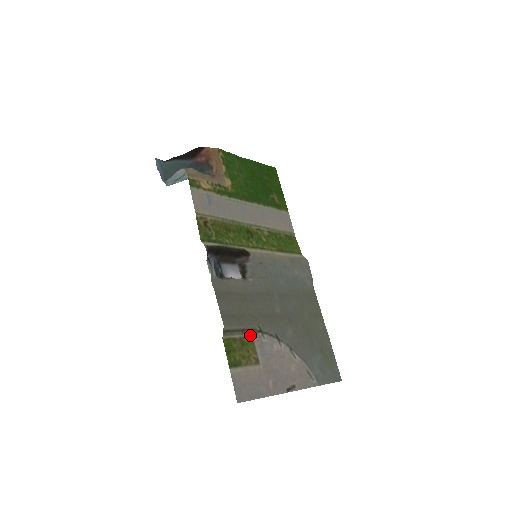
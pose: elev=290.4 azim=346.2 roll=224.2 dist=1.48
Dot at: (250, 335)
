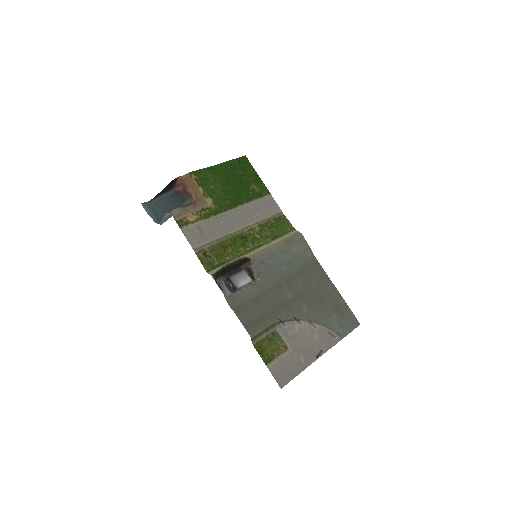
Dot at: (273, 329)
